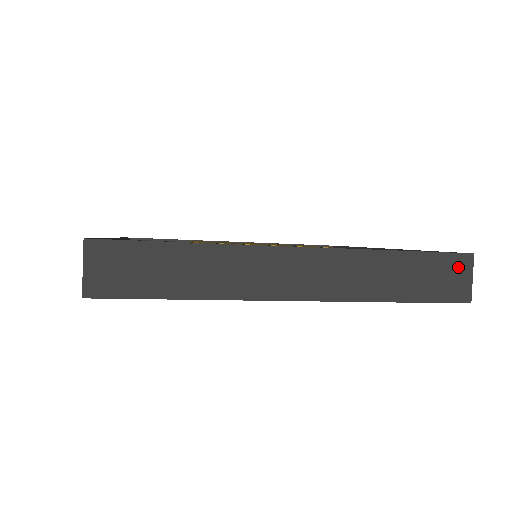
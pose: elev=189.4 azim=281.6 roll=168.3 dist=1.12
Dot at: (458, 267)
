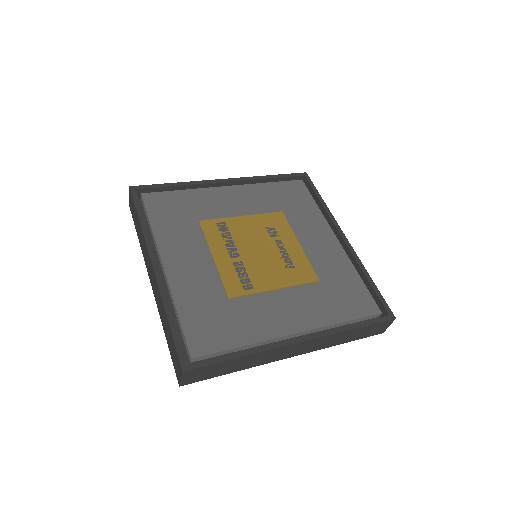
Dot at: (384, 325)
